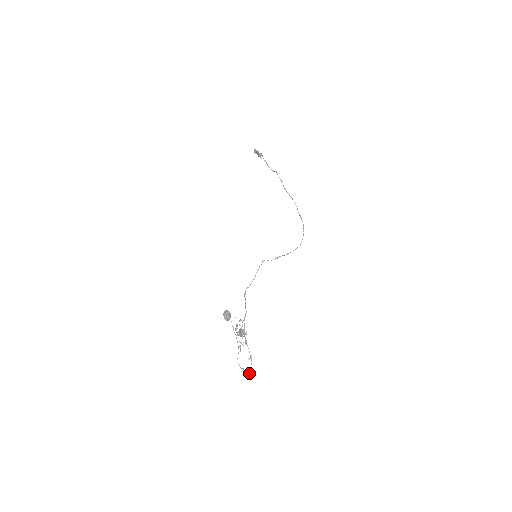
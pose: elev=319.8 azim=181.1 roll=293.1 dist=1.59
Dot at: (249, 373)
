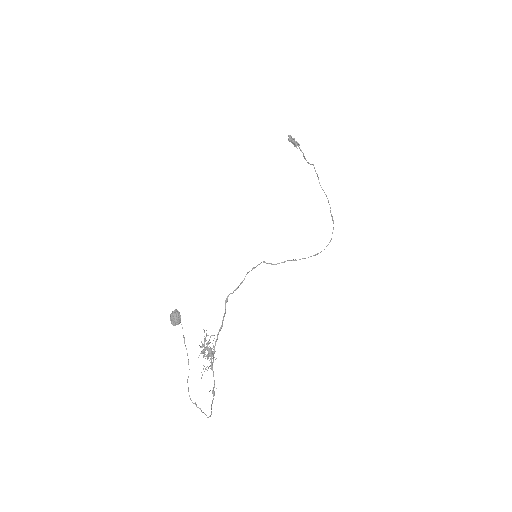
Dot at: (203, 412)
